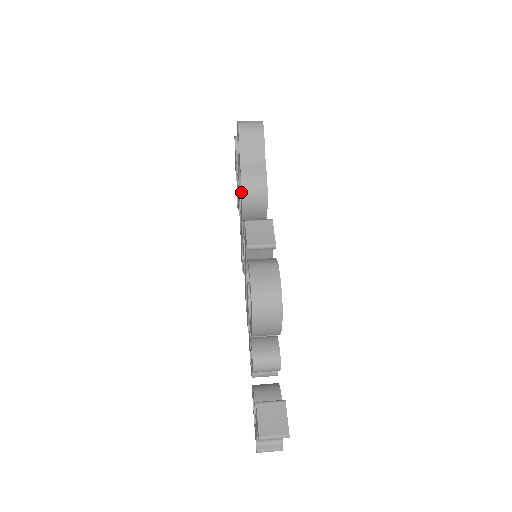
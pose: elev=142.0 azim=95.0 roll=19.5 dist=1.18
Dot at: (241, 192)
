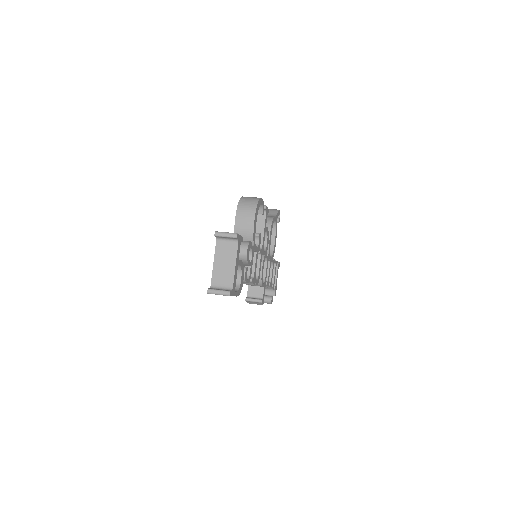
Dot at: occluded
